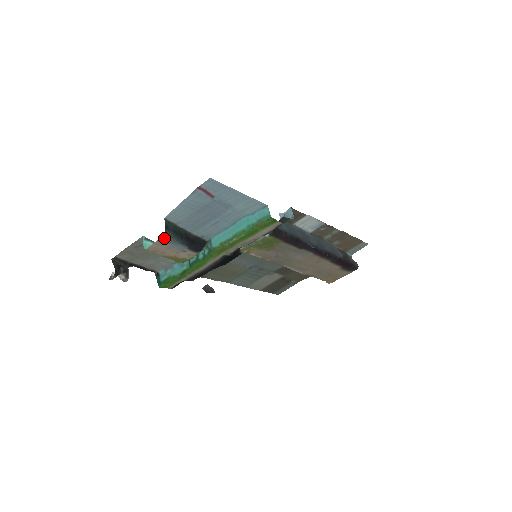
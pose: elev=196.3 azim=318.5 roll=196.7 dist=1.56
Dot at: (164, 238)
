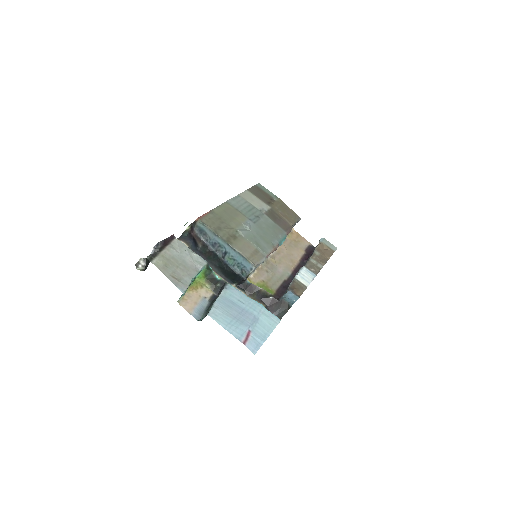
Dot at: (197, 317)
